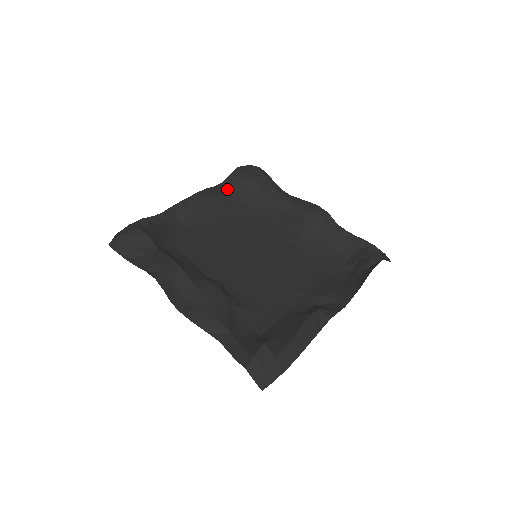
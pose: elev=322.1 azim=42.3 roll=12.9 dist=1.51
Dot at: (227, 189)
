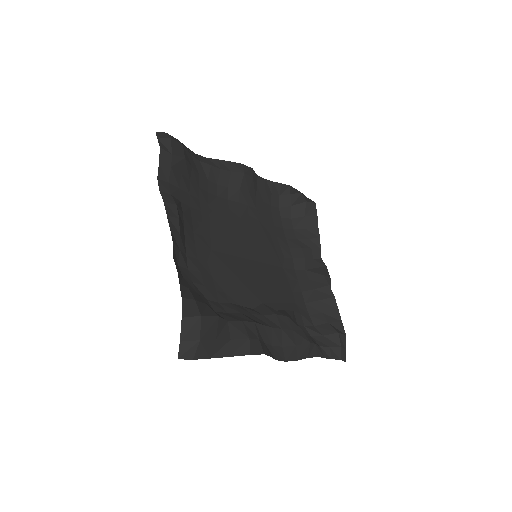
Dot at: (169, 186)
